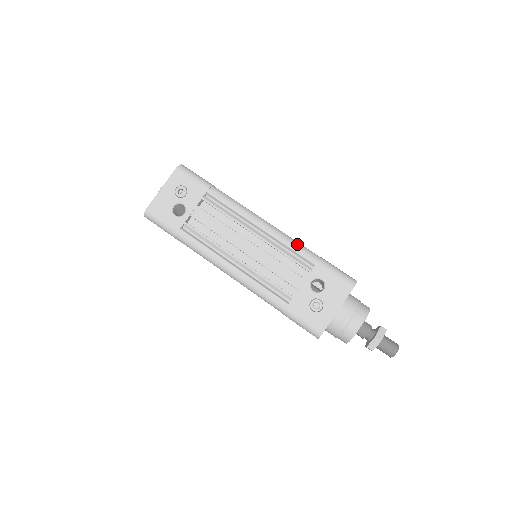
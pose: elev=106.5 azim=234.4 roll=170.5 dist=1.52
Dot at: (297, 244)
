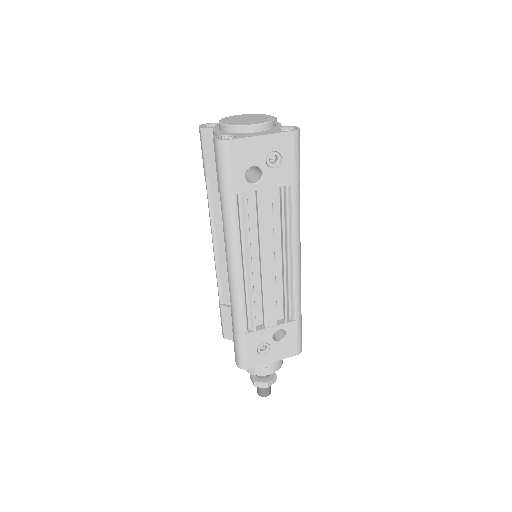
Dot at: (300, 294)
